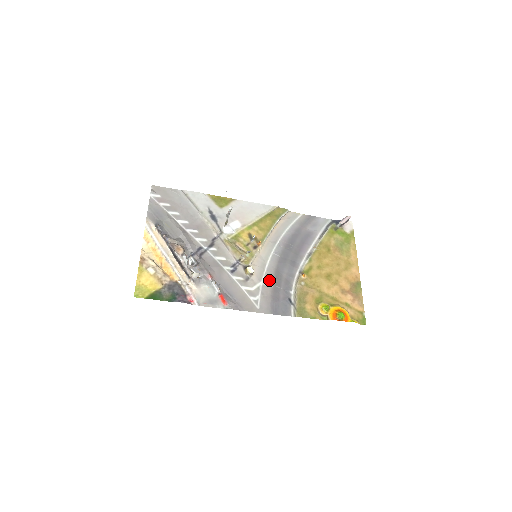
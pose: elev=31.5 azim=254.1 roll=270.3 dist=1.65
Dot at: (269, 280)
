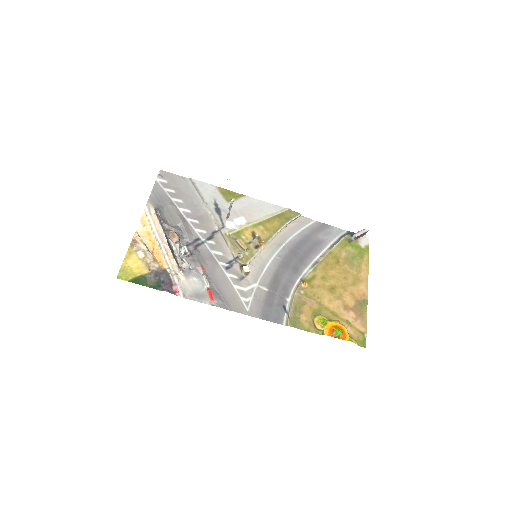
Dot at: (265, 283)
